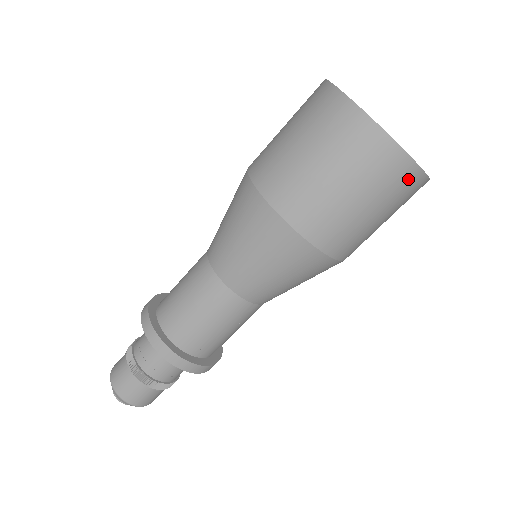
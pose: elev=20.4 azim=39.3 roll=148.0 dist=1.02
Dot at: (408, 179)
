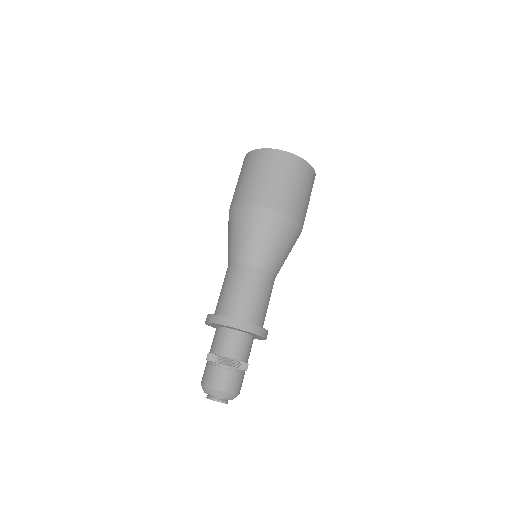
Dot at: (283, 158)
